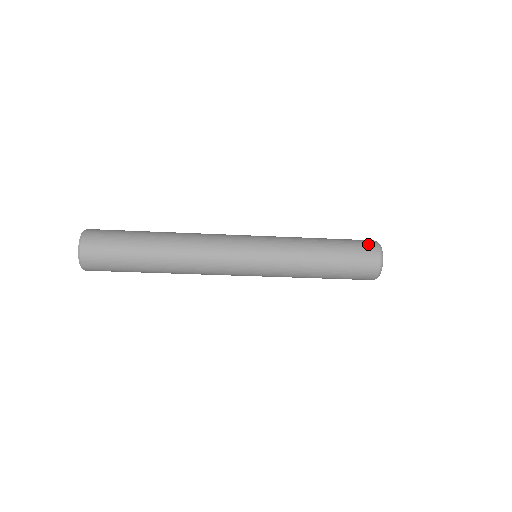
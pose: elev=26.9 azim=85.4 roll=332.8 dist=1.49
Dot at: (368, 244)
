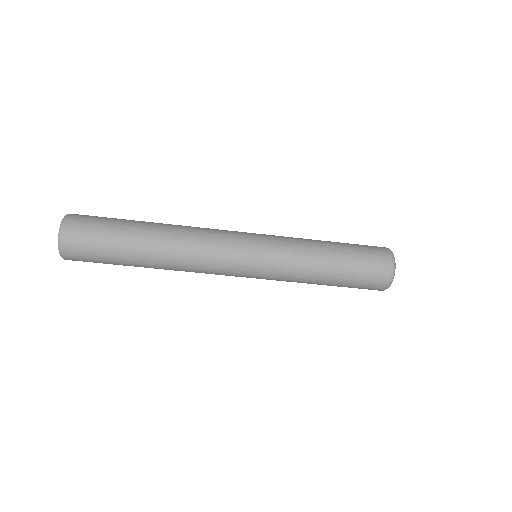
Dot at: (381, 259)
